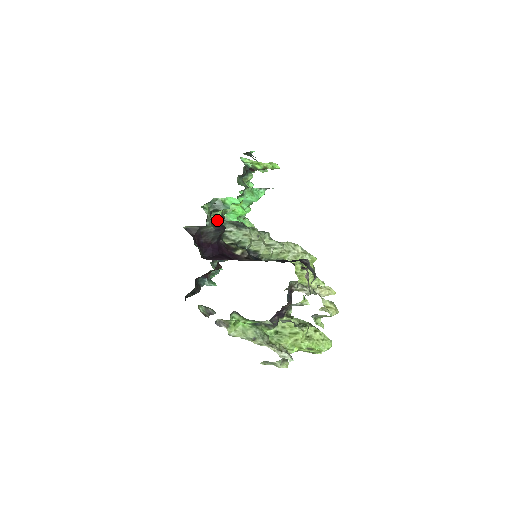
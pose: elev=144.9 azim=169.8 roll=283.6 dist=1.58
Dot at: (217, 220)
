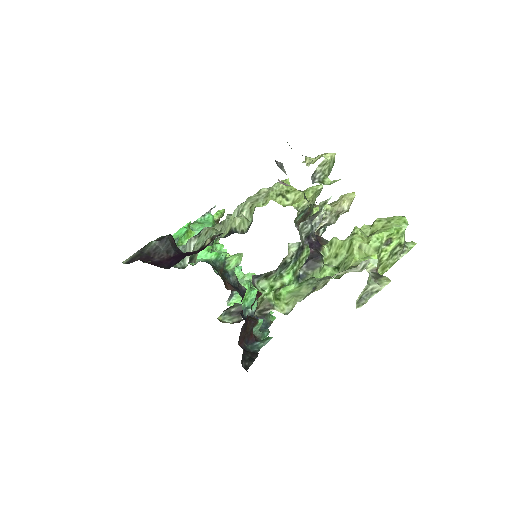
Dot at: (158, 238)
